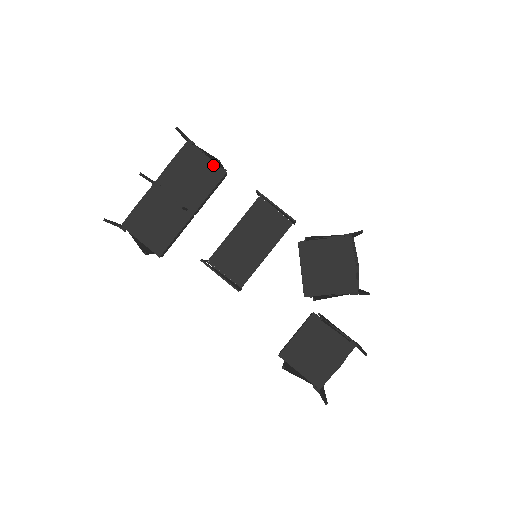
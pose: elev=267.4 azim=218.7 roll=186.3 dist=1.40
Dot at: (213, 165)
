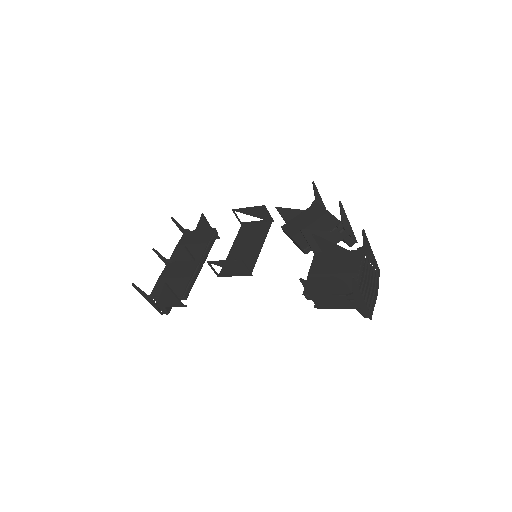
Dot at: (205, 231)
